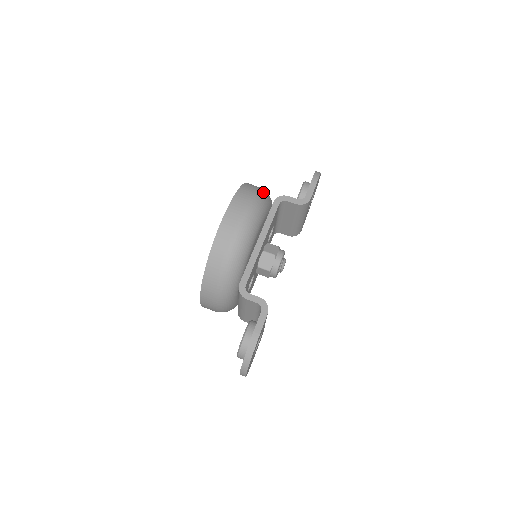
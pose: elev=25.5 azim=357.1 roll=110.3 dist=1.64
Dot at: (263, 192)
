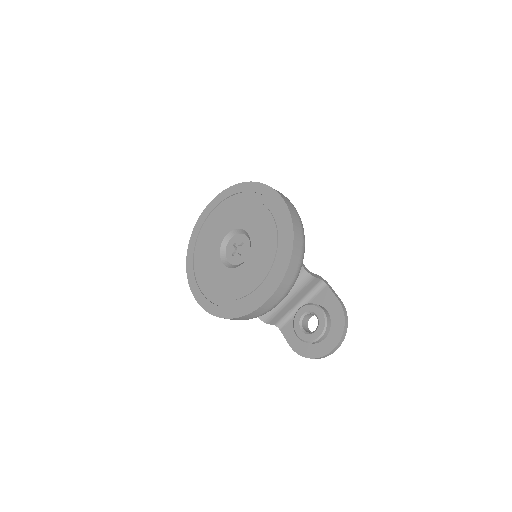
Dot at: occluded
